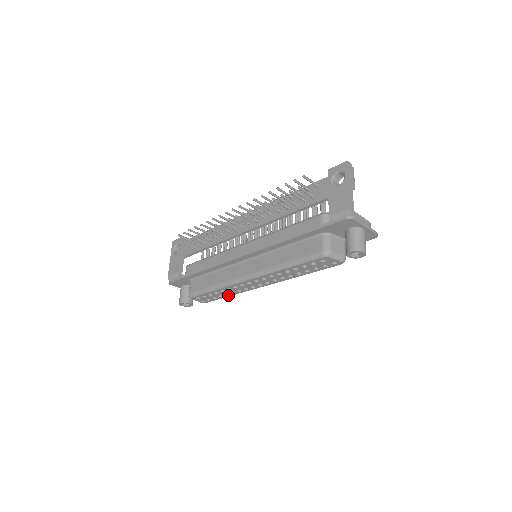
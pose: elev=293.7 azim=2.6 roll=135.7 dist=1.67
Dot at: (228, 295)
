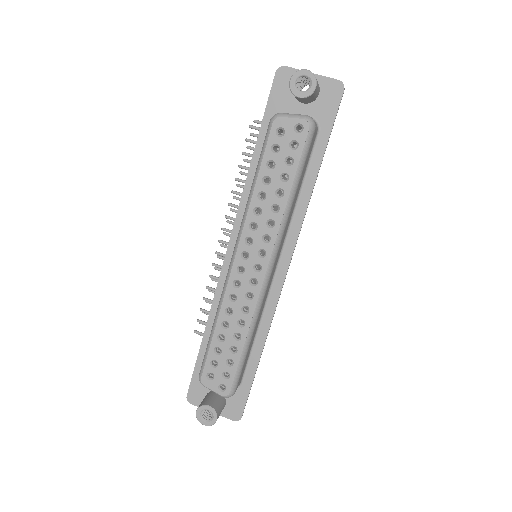
Dot at: (241, 339)
